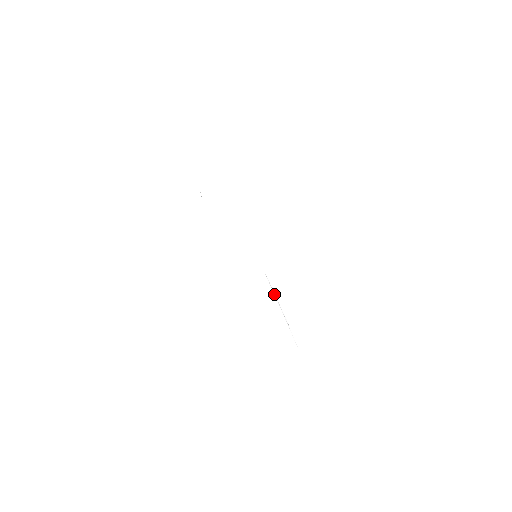
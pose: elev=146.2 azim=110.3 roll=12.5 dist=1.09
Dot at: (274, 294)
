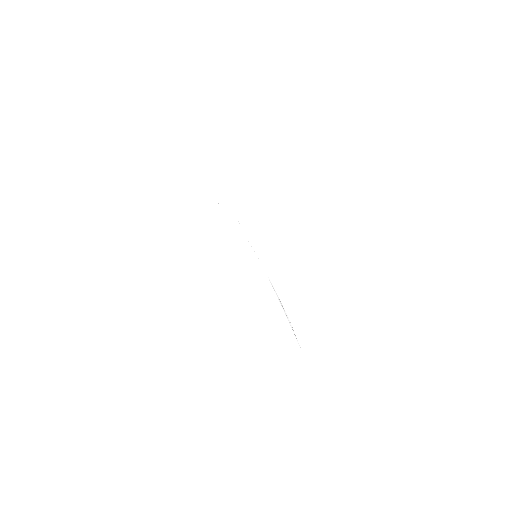
Dot at: occluded
